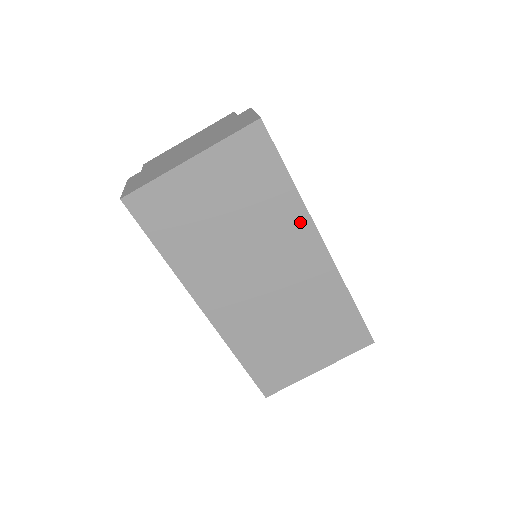
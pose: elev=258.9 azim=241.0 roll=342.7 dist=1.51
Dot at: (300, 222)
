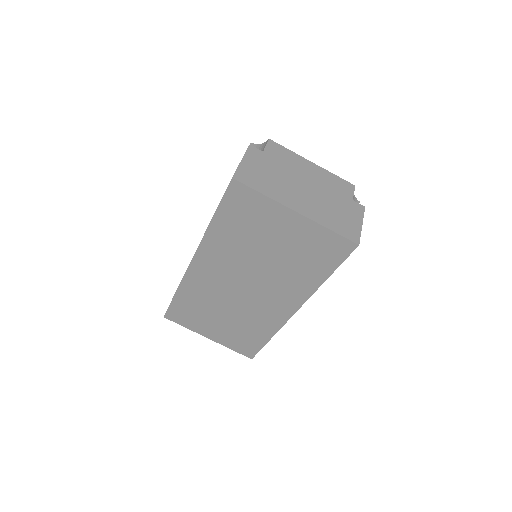
Dot at: (301, 293)
